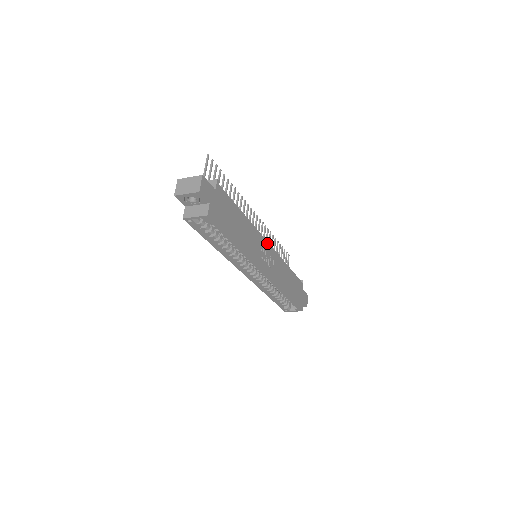
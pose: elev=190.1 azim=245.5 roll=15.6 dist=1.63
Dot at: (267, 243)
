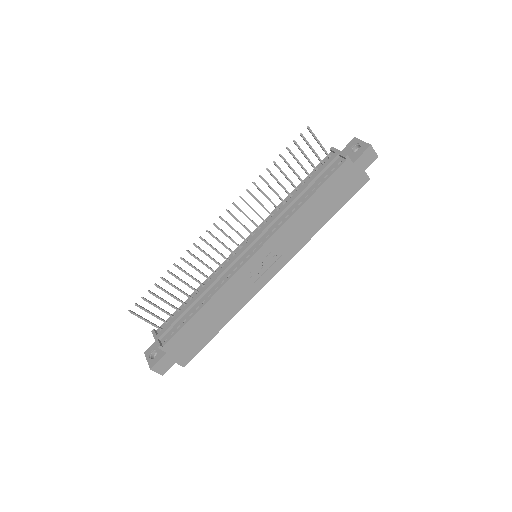
Dot at: (251, 259)
